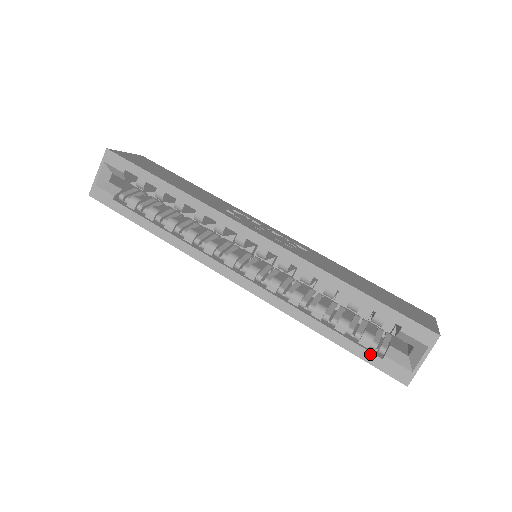
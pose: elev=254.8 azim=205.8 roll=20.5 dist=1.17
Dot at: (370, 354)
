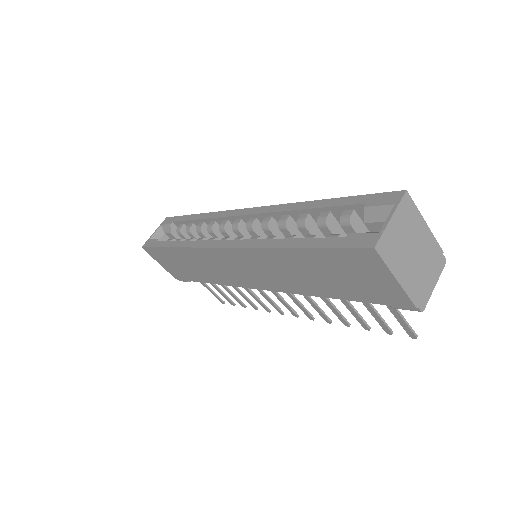
Dot at: (333, 239)
